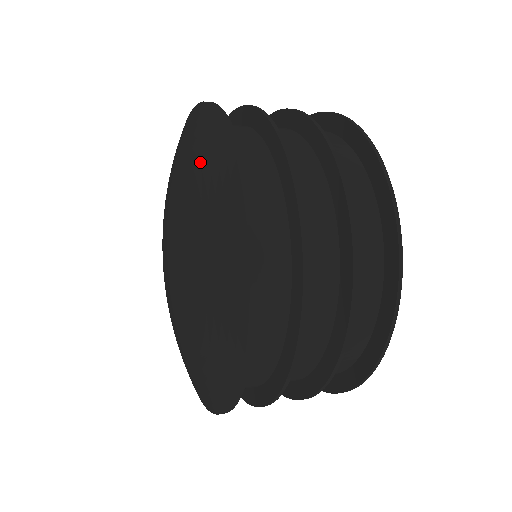
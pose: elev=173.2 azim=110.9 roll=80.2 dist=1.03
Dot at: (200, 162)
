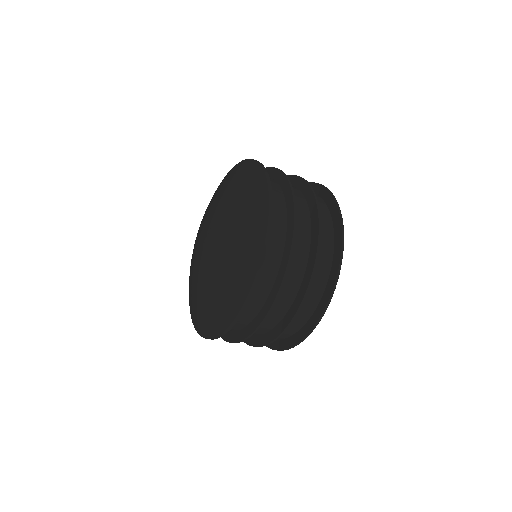
Dot at: (248, 209)
